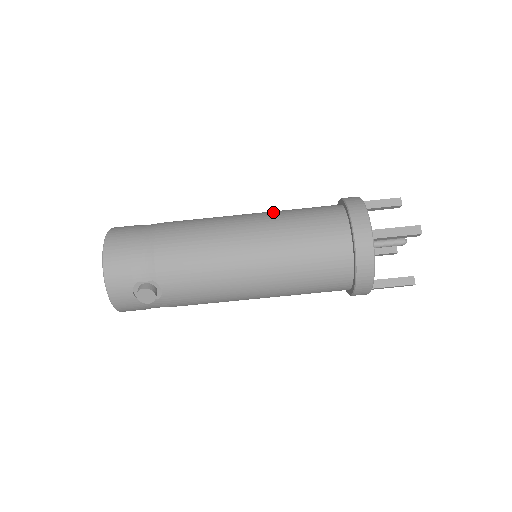
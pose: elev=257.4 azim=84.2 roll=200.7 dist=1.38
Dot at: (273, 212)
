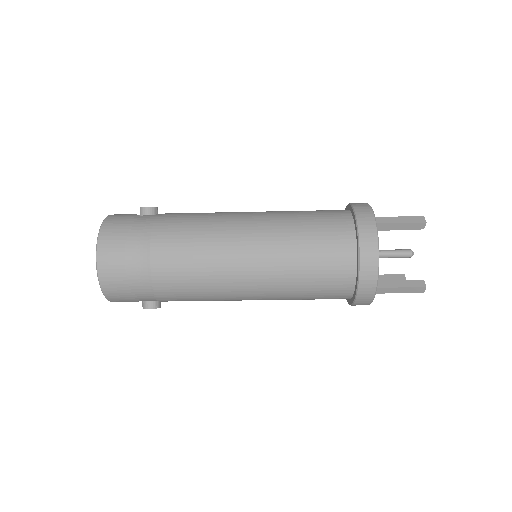
Dot at: (278, 245)
